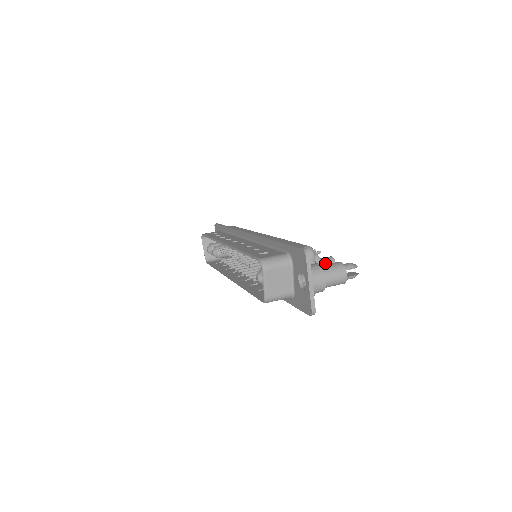
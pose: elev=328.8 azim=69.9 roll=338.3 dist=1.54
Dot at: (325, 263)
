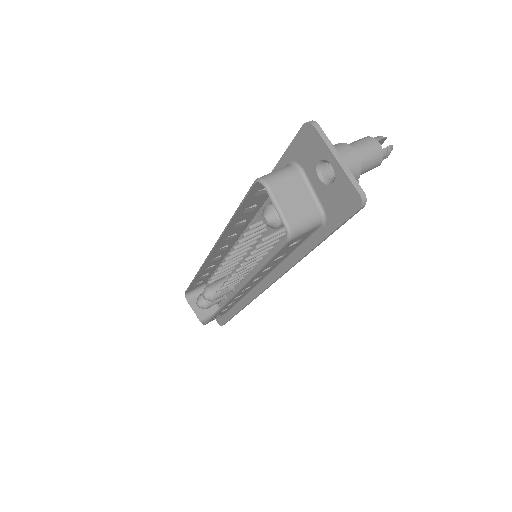
Dot at: occluded
